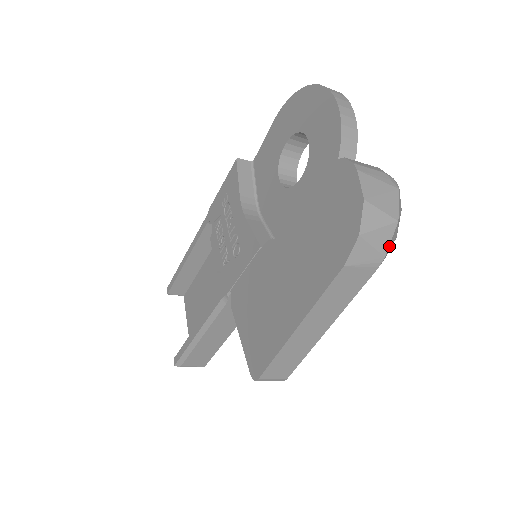
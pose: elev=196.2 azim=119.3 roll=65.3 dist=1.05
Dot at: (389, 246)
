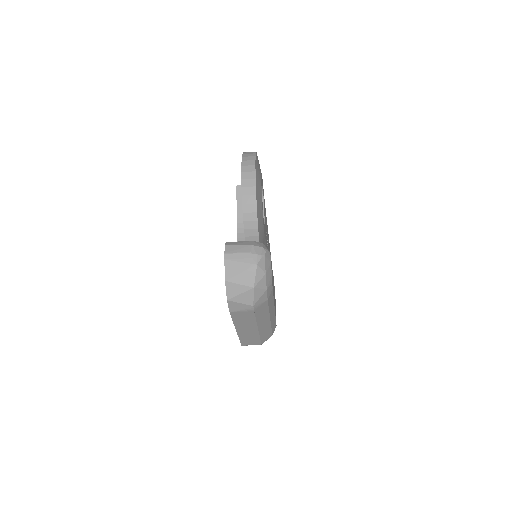
Dot at: (255, 300)
